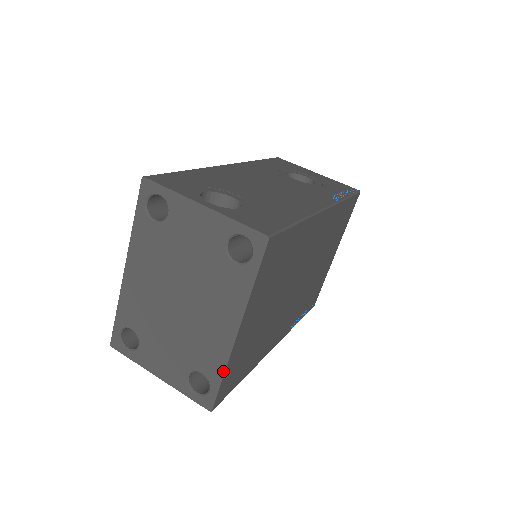
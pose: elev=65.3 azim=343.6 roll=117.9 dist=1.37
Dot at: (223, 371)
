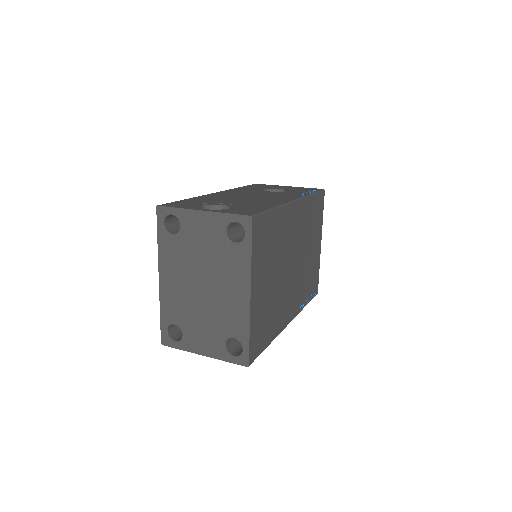
Dot at: (248, 330)
